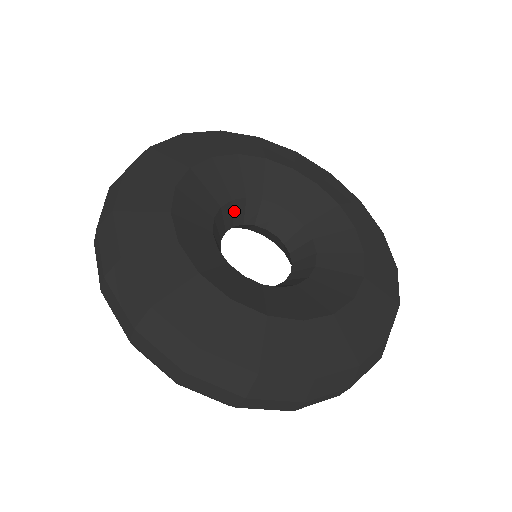
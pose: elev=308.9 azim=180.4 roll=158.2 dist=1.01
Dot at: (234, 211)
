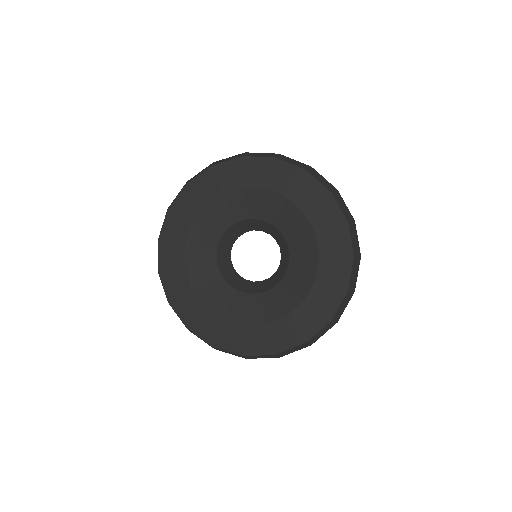
Dot at: (252, 224)
